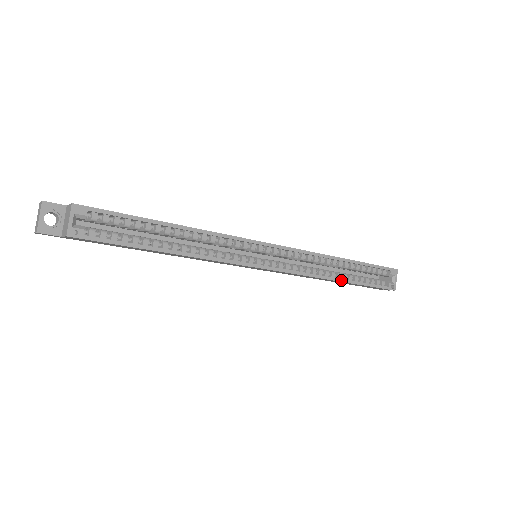
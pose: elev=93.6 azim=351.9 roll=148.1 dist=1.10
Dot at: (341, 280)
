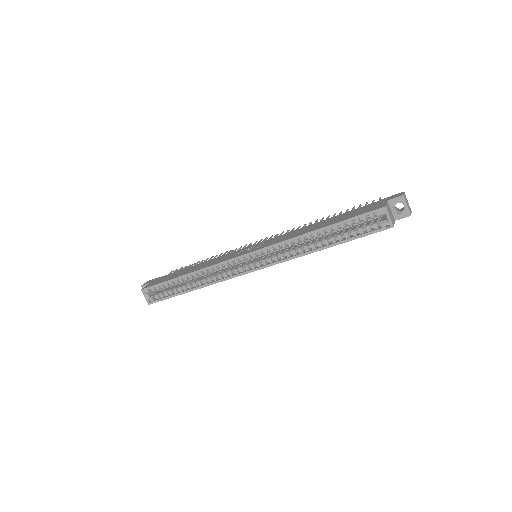
Dot at: (321, 249)
